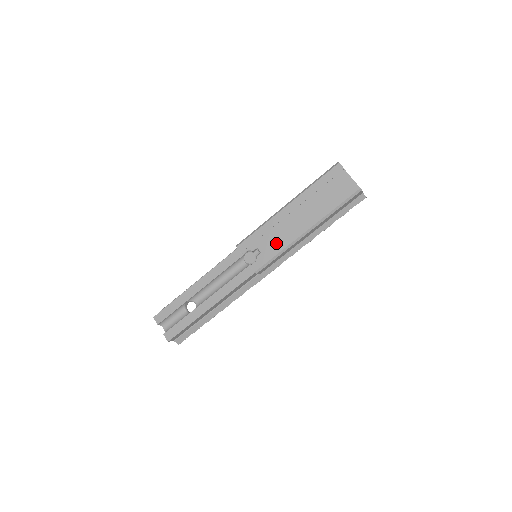
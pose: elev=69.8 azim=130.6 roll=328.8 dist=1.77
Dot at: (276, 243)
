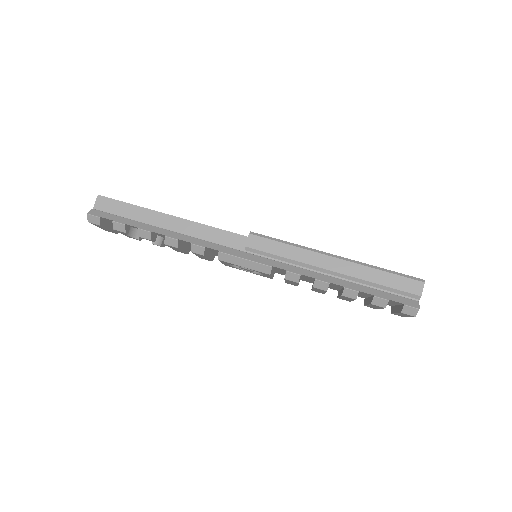
Dot at: occluded
